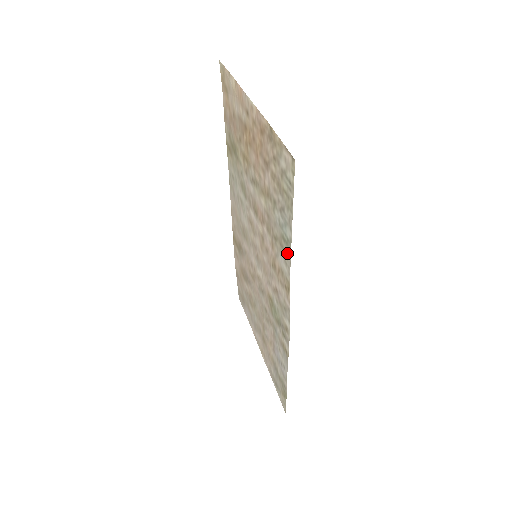
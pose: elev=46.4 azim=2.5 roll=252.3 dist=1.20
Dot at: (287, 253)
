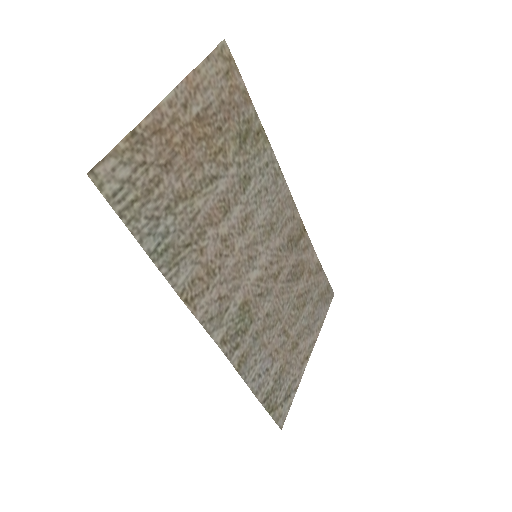
Dot at: (165, 264)
